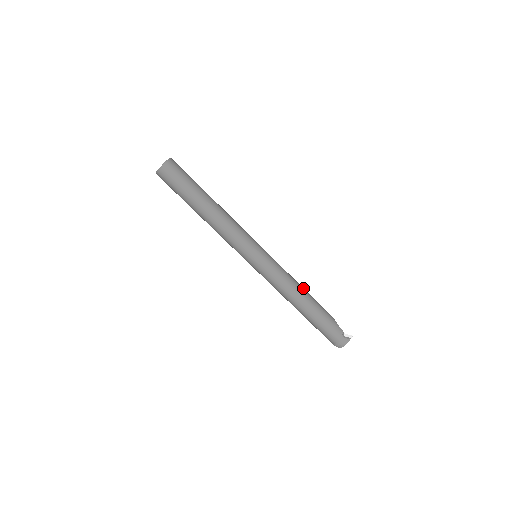
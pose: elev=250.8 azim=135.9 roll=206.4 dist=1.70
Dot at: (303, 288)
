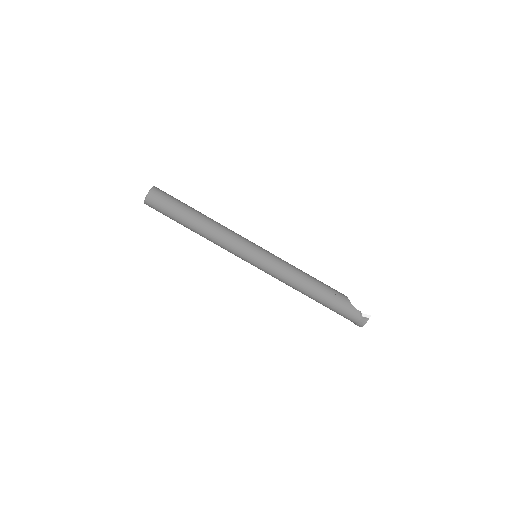
Dot at: (310, 277)
